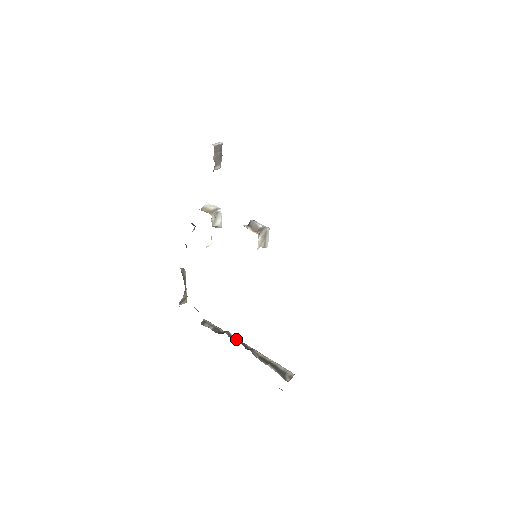
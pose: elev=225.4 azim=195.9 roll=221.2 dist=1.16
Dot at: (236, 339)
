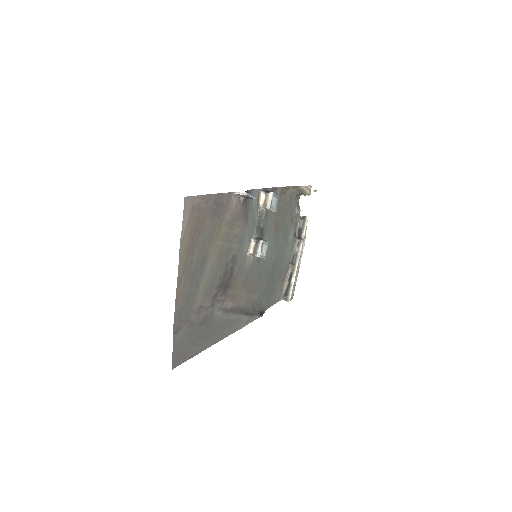
Dot at: (298, 249)
